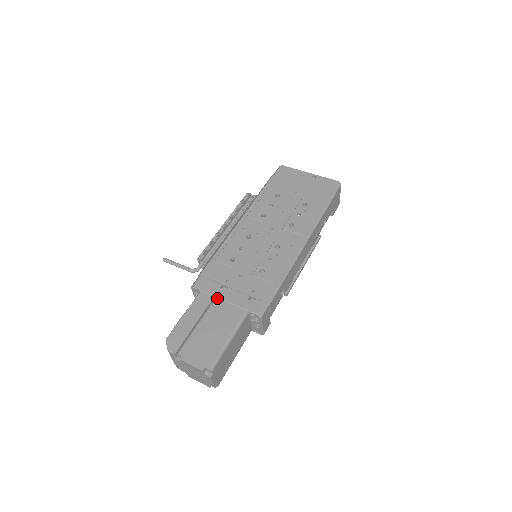
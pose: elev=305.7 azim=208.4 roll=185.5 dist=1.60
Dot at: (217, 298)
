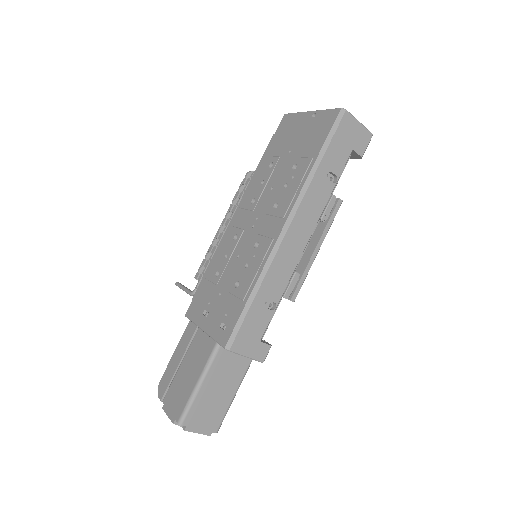
Dot at: (198, 328)
